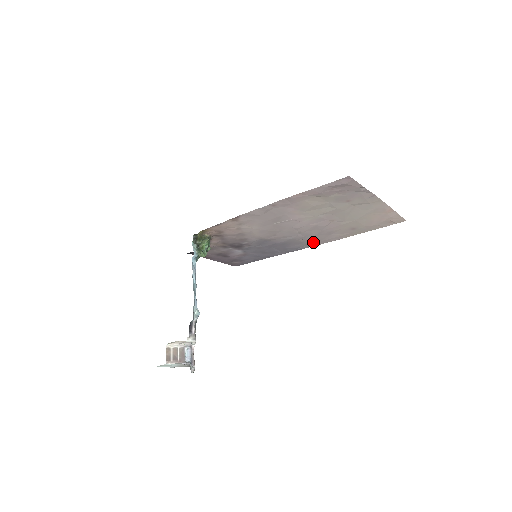
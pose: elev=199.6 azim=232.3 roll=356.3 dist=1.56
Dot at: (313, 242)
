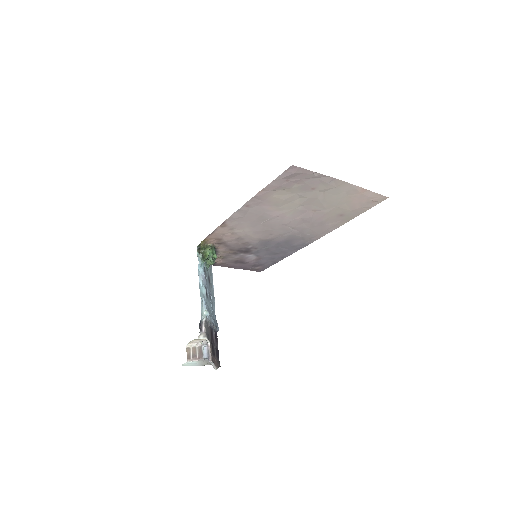
Dot at: (313, 235)
